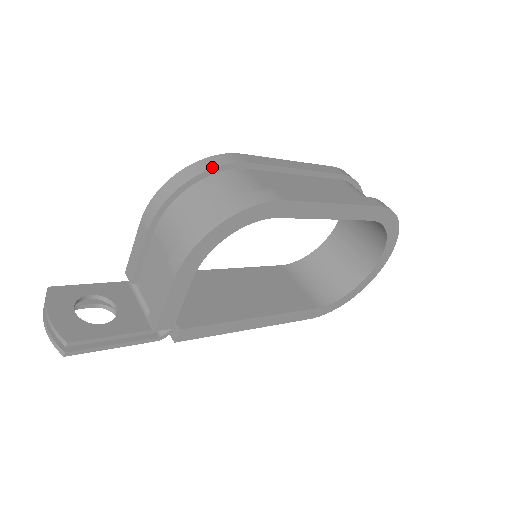
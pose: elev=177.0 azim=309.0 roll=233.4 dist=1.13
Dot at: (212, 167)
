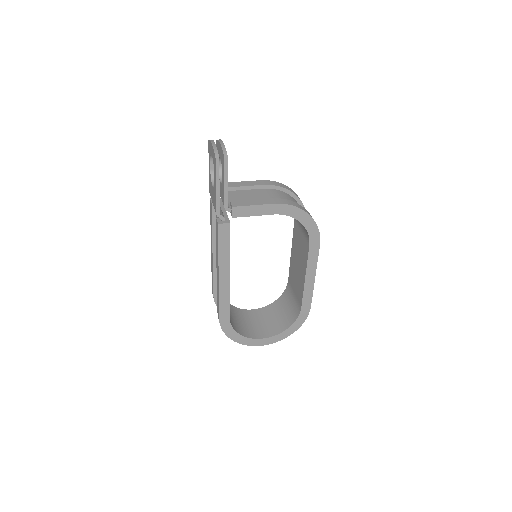
Dot at: occluded
